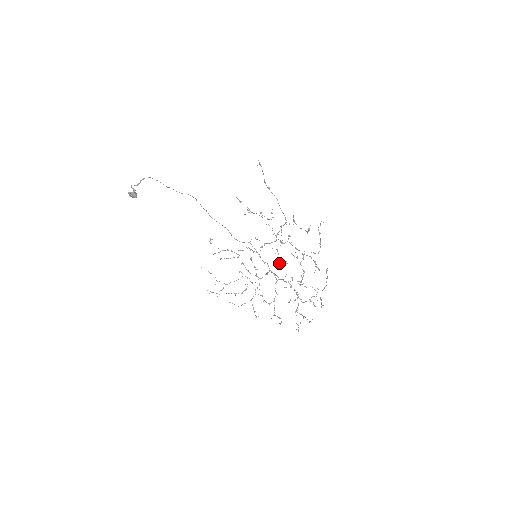
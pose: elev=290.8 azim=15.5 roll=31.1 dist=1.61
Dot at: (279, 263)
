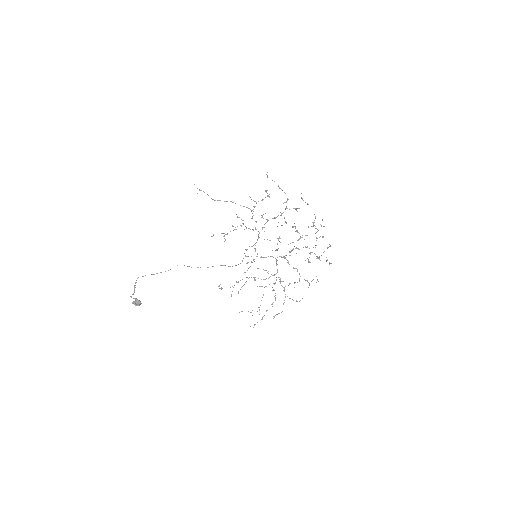
Dot at: occluded
